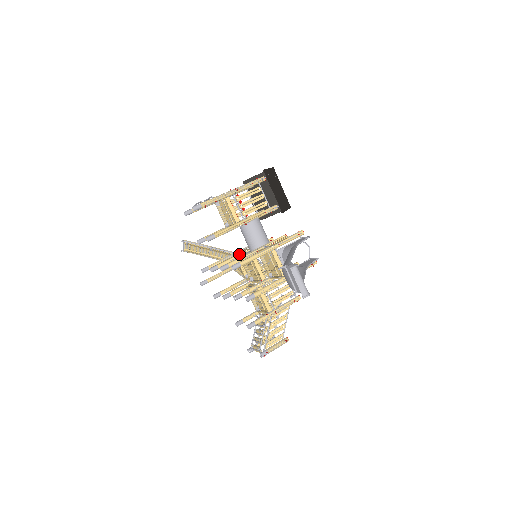
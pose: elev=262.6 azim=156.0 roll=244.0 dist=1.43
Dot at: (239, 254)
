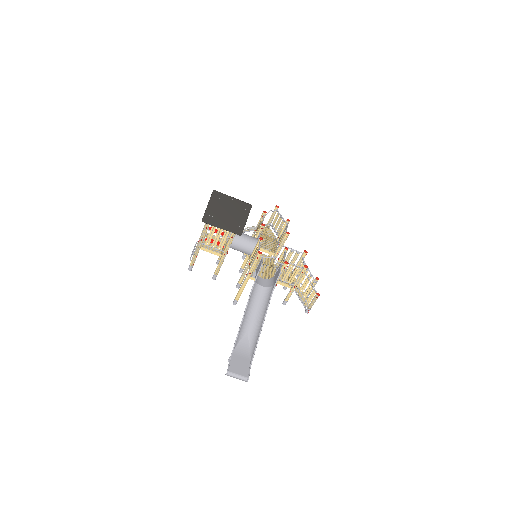
Dot at: occluded
